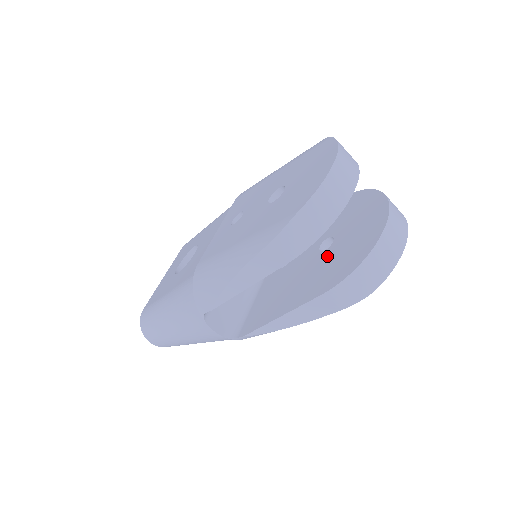
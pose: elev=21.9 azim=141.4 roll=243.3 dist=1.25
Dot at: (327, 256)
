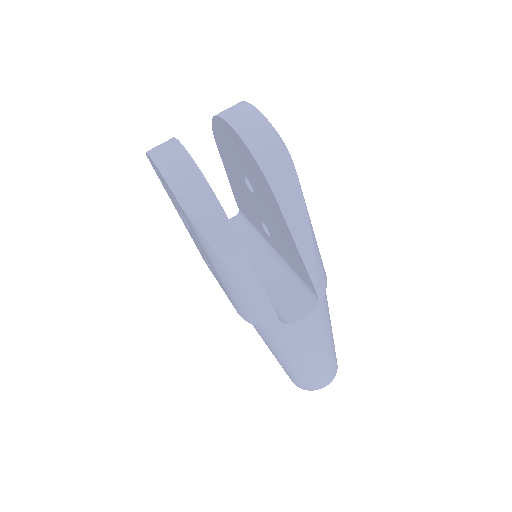
Dot at: (255, 187)
